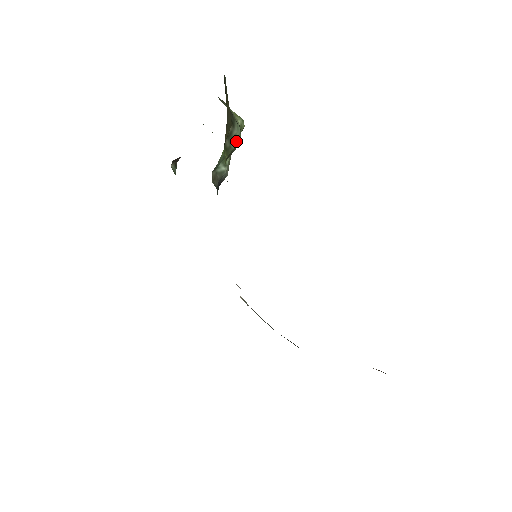
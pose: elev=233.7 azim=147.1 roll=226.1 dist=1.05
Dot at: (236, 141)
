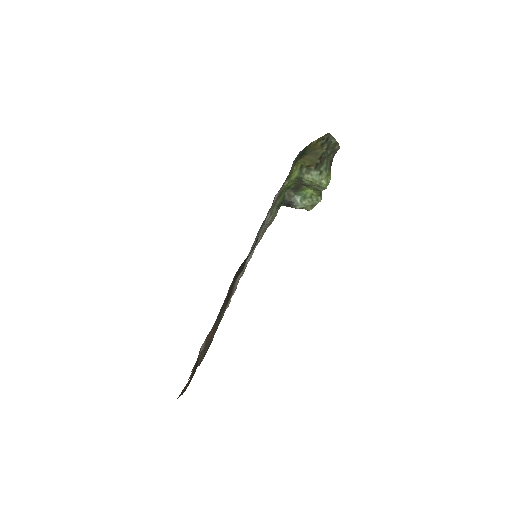
Dot at: (309, 178)
